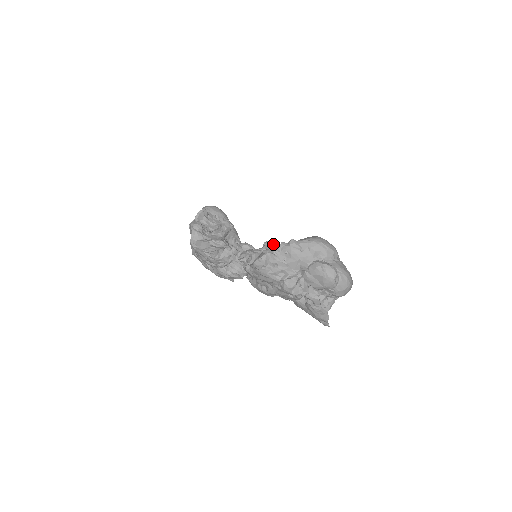
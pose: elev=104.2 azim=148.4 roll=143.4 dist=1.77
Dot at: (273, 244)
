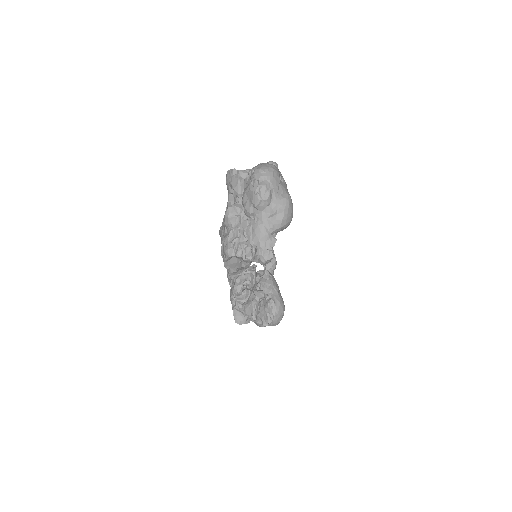
Dot at: (264, 299)
